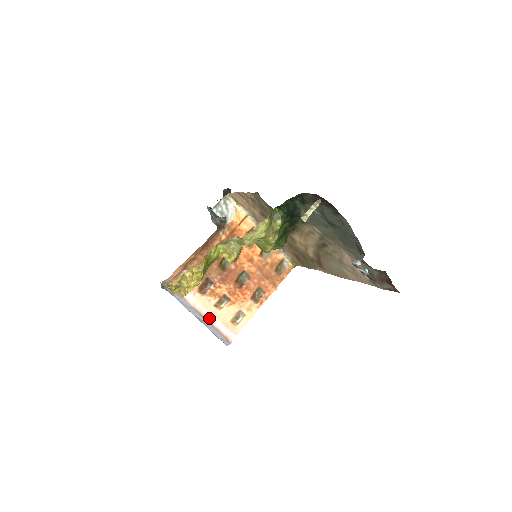
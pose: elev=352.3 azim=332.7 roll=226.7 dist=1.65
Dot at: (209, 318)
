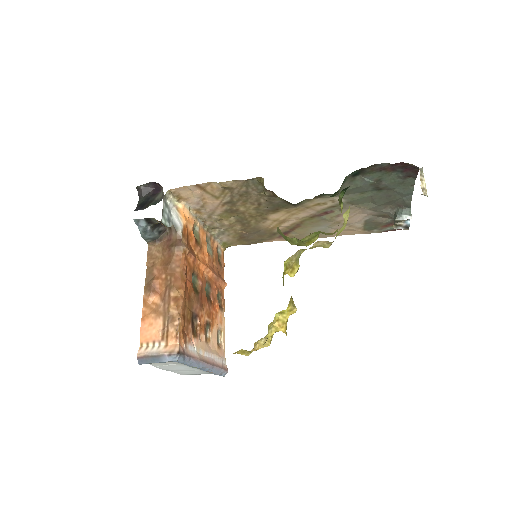
Dot at: (210, 360)
